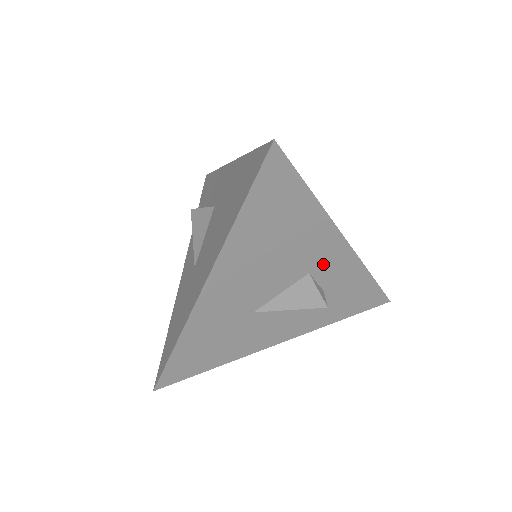
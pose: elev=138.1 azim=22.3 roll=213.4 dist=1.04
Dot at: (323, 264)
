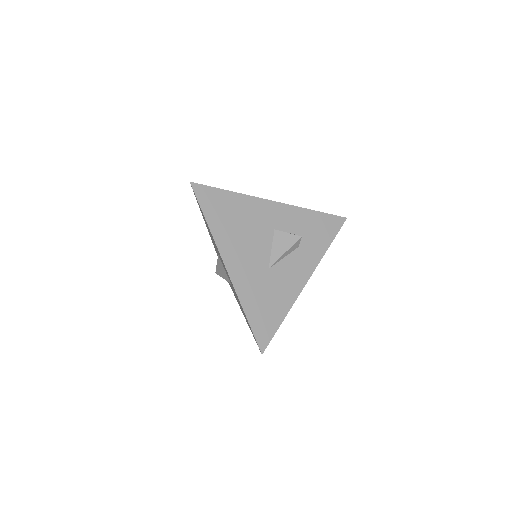
Dot at: (277, 220)
